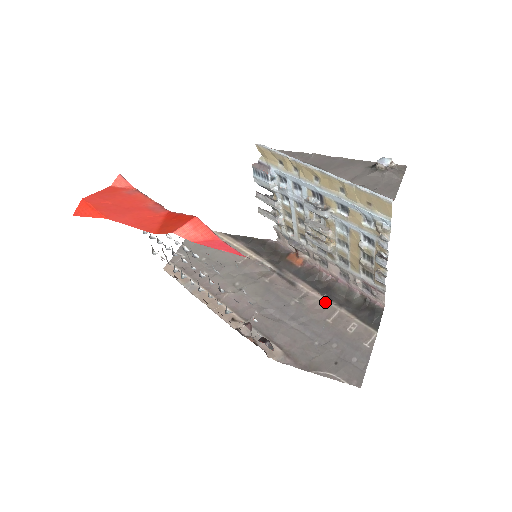
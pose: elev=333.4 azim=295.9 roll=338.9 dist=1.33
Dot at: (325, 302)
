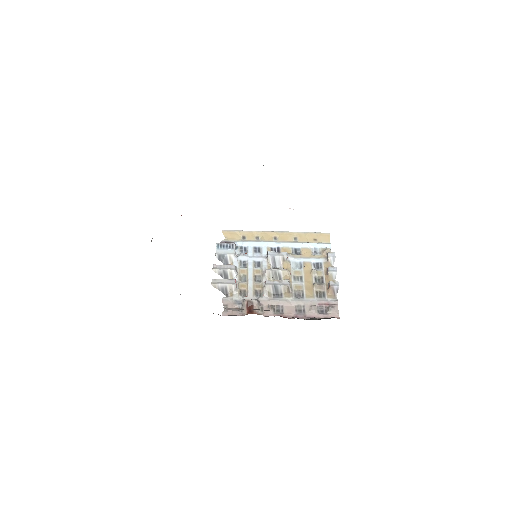
Dot at: occluded
